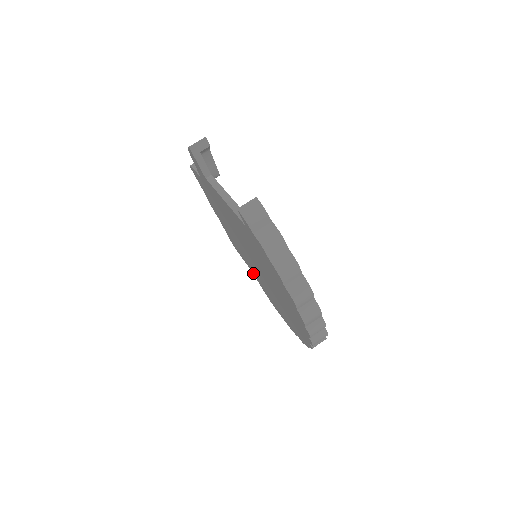
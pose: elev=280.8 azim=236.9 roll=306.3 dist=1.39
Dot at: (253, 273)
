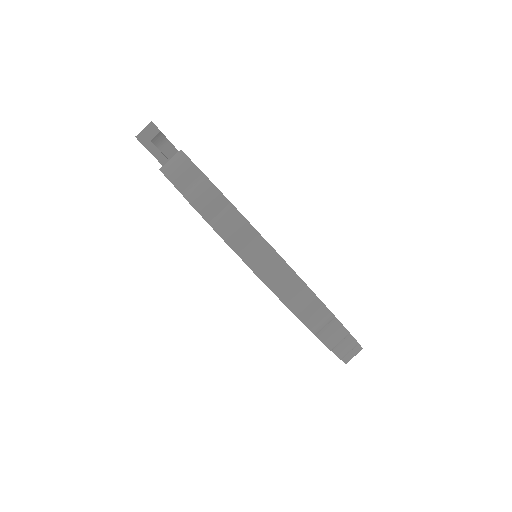
Dot at: occluded
